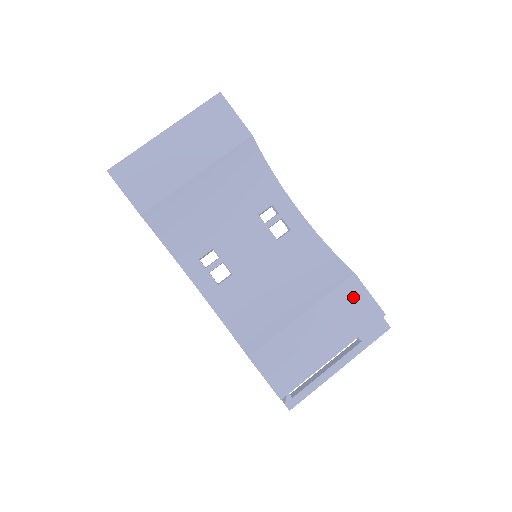
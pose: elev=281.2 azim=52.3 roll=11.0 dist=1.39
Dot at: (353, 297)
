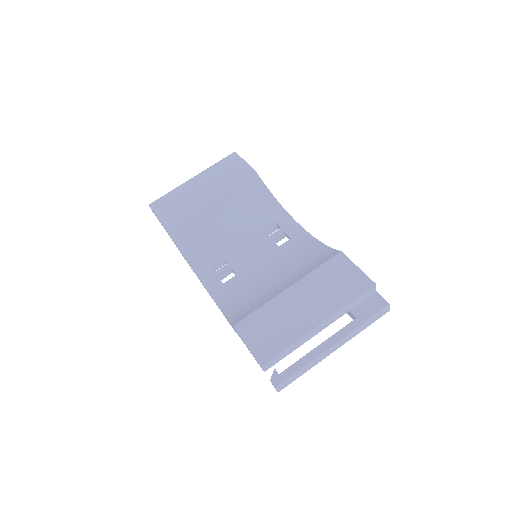
Dot at: (340, 271)
